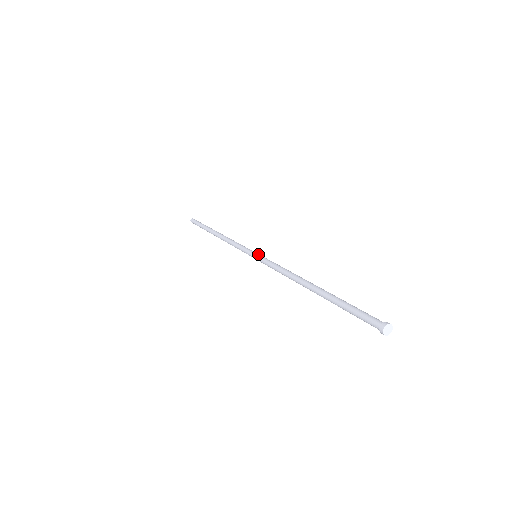
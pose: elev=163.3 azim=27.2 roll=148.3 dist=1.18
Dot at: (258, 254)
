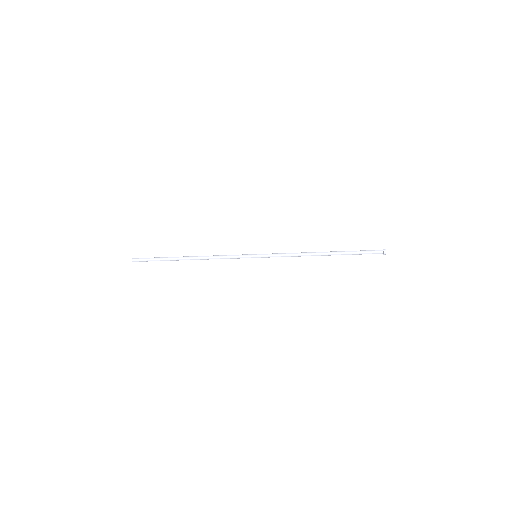
Dot at: (259, 255)
